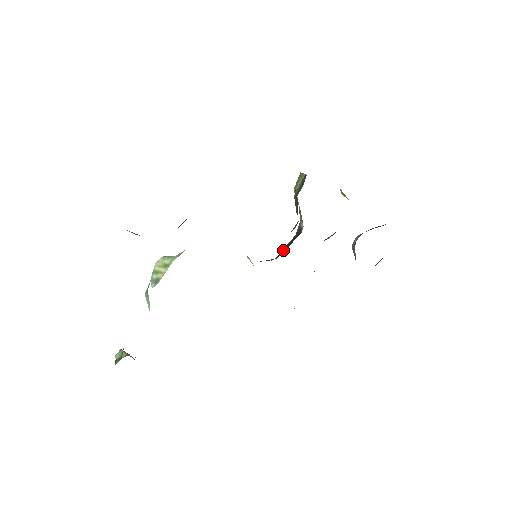
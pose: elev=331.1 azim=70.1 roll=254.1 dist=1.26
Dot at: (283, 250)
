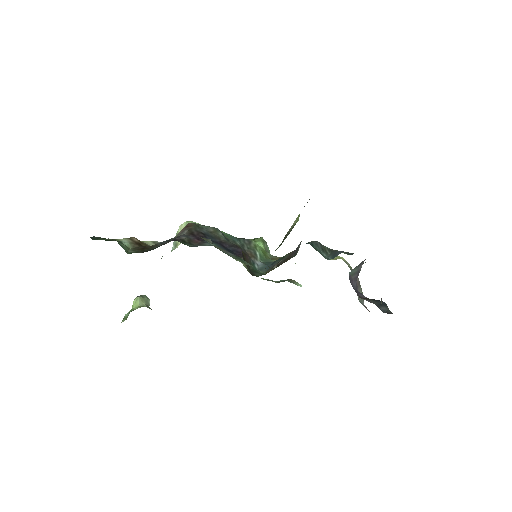
Dot at: occluded
